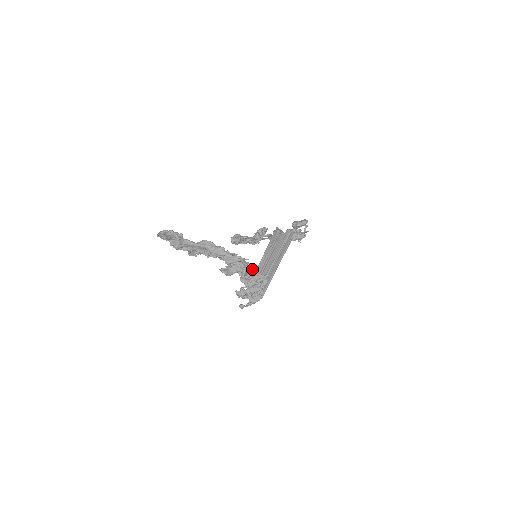
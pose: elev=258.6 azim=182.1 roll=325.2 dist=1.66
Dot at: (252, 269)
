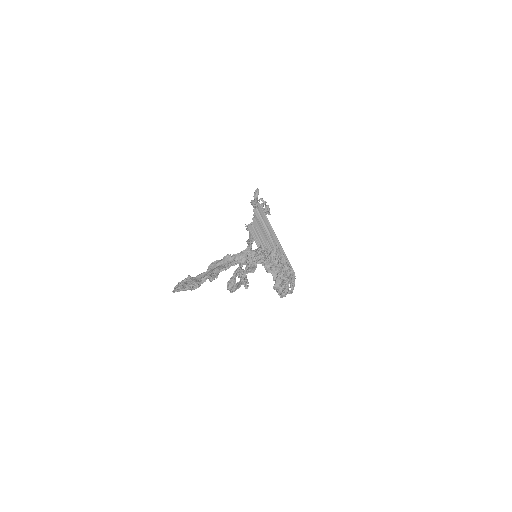
Dot at: (263, 249)
